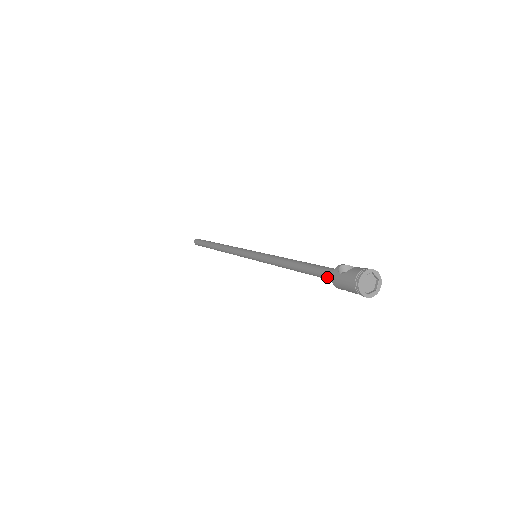
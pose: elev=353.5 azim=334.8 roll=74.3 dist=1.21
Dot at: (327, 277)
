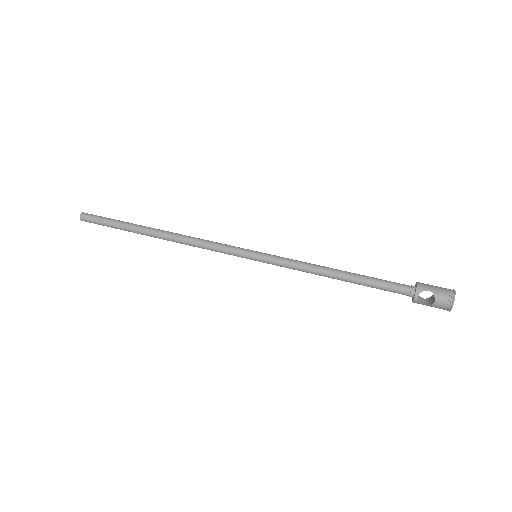
Dot at: (399, 293)
